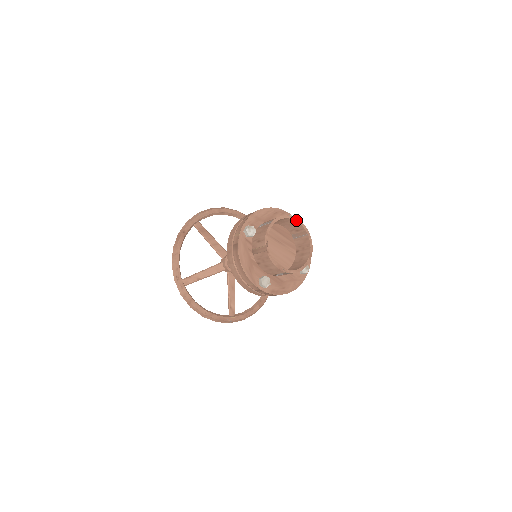
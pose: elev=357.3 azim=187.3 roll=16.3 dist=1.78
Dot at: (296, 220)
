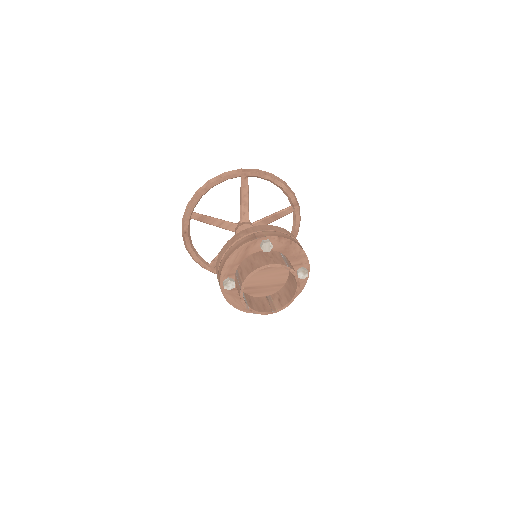
Dot at: (266, 267)
